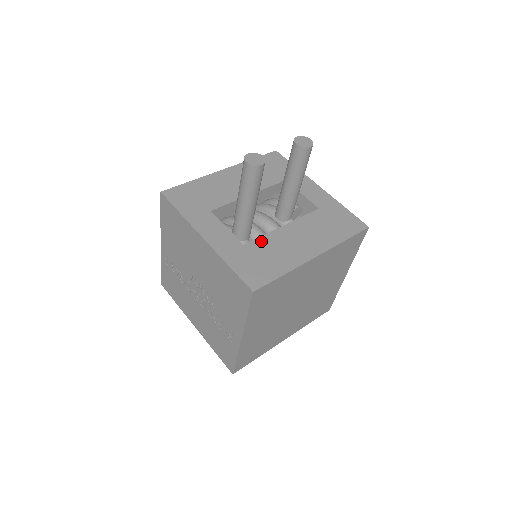
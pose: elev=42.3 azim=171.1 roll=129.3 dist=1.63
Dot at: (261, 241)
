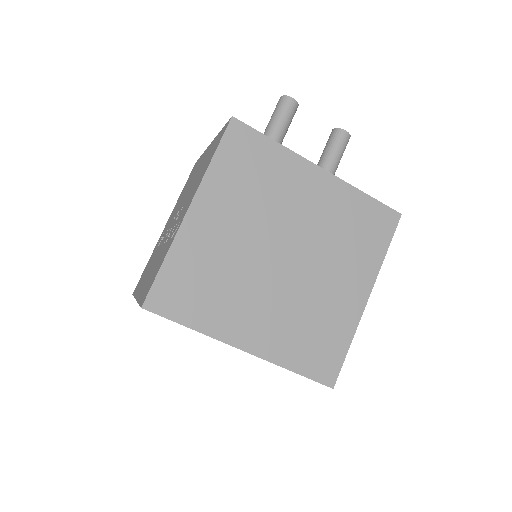
Dot at: occluded
